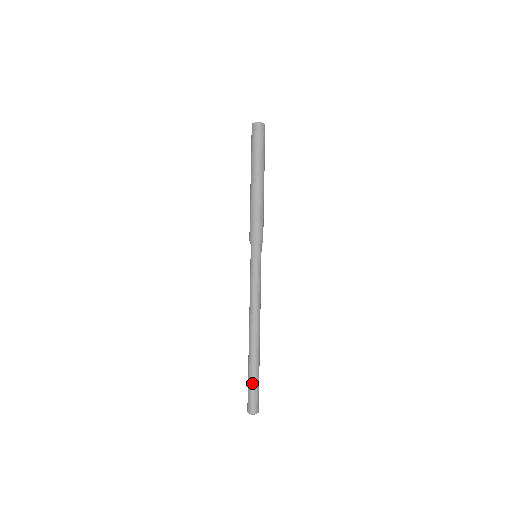
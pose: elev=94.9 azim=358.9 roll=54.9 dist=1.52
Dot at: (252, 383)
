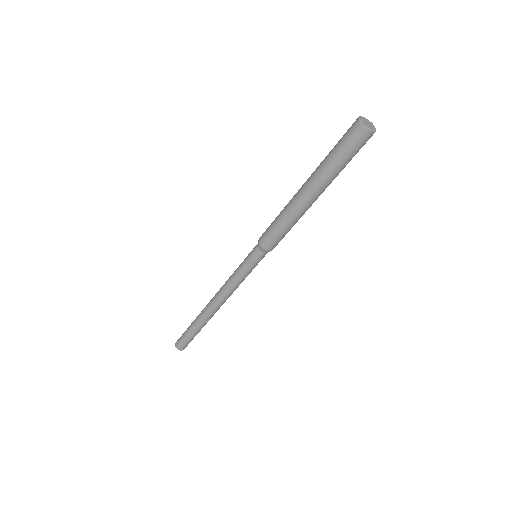
Dot at: (193, 337)
